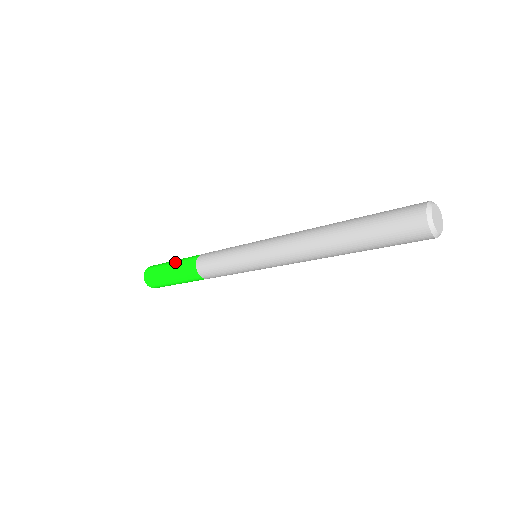
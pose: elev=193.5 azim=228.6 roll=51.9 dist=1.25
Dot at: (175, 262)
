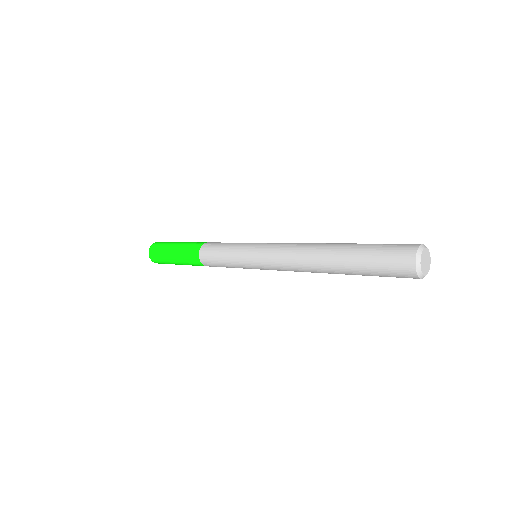
Dot at: (178, 247)
